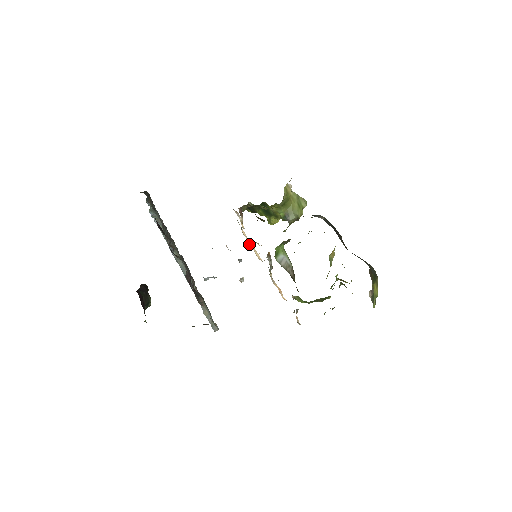
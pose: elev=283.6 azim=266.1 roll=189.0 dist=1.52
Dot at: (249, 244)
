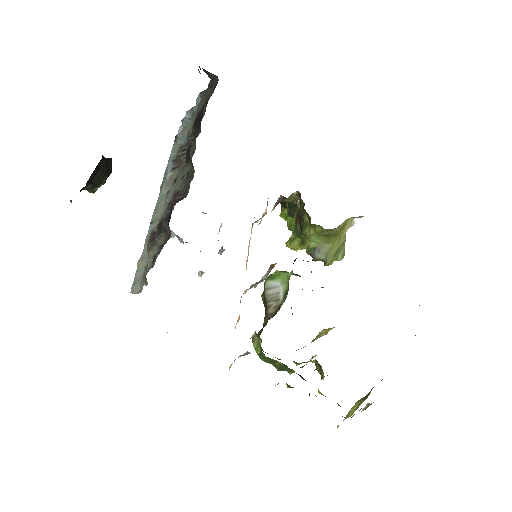
Dot at: (249, 243)
